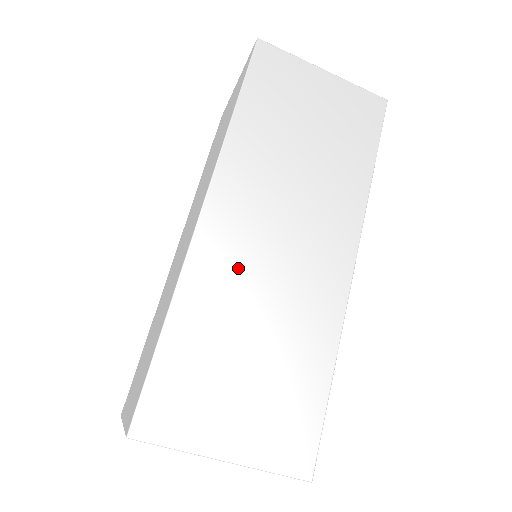
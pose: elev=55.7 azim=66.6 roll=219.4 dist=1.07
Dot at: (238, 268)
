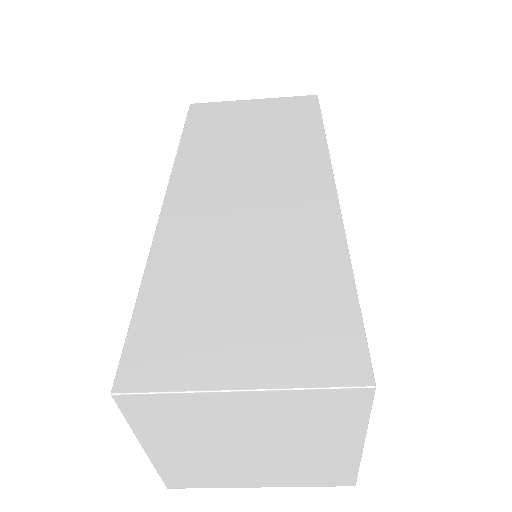
Dot at: (210, 225)
